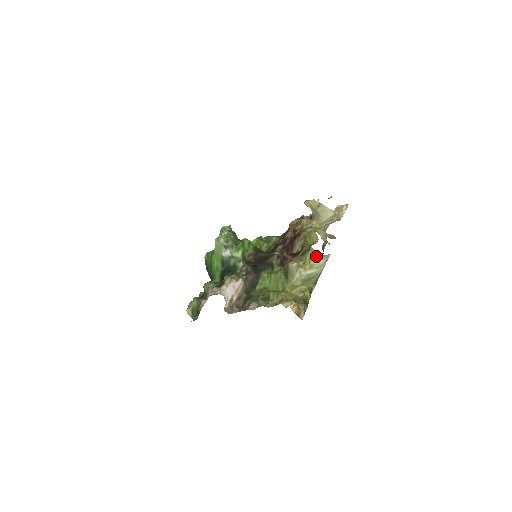
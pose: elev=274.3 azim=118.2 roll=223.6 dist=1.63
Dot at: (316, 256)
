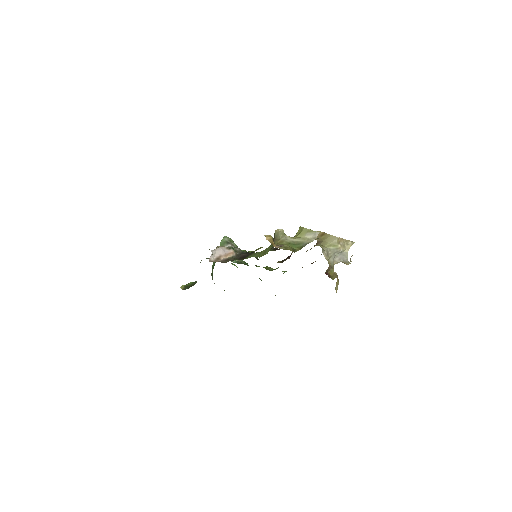
Dot at: (304, 231)
